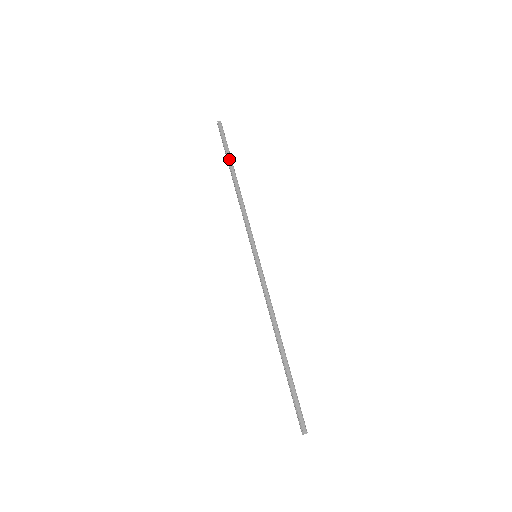
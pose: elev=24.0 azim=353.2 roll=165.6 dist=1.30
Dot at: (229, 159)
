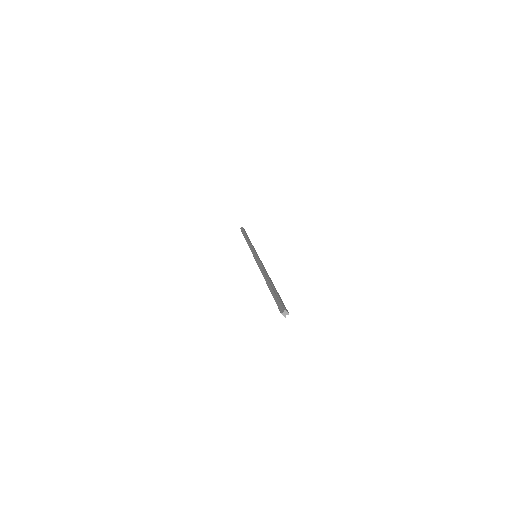
Dot at: occluded
